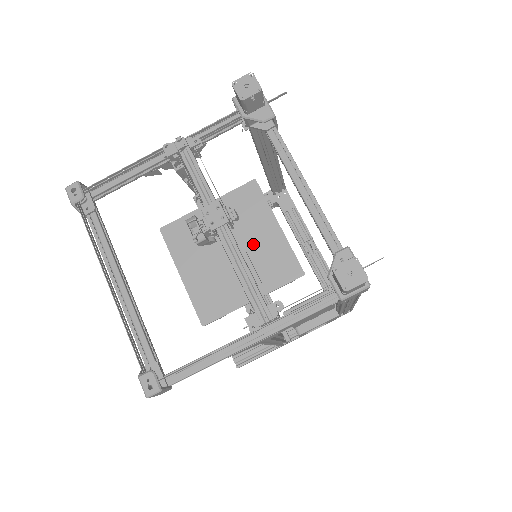
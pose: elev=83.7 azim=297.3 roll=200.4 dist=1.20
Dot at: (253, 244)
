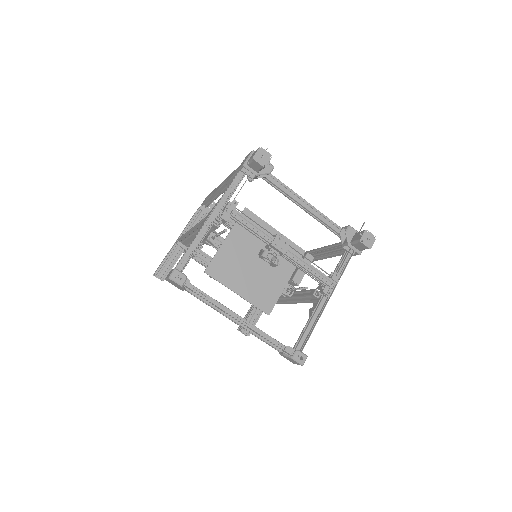
Dot at: occluded
